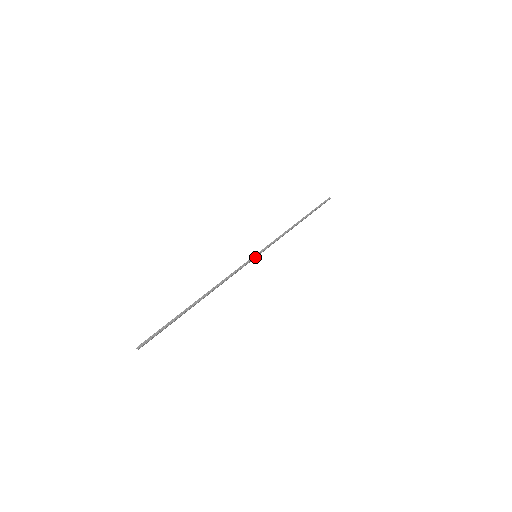
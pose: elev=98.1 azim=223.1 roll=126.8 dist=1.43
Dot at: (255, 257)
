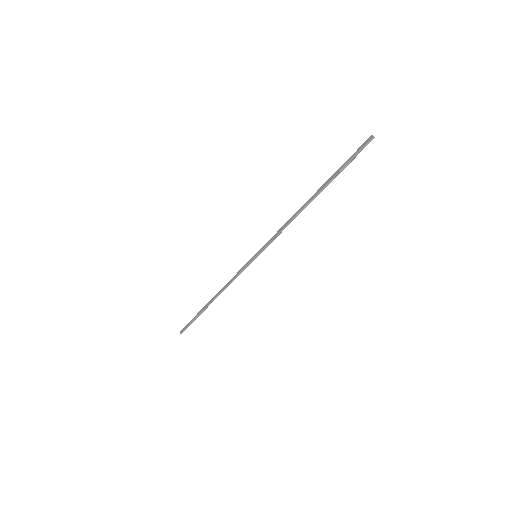
Dot at: (255, 258)
